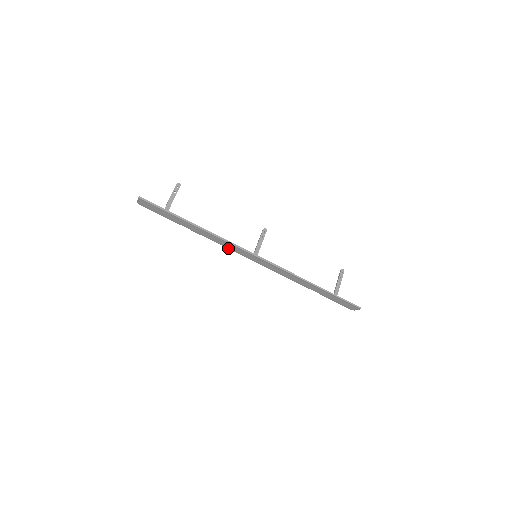
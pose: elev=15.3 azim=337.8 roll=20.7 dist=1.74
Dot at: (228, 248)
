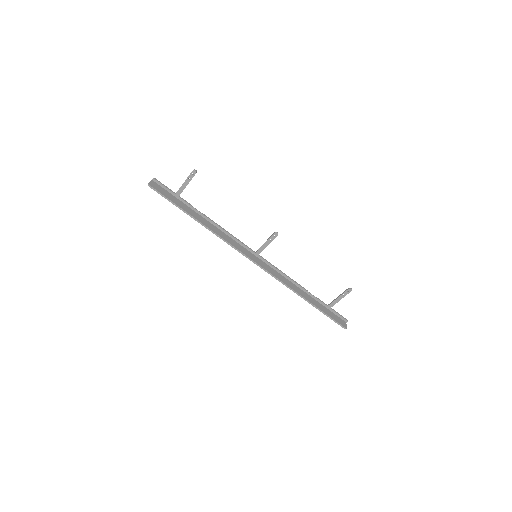
Dot at: (232, 240)
